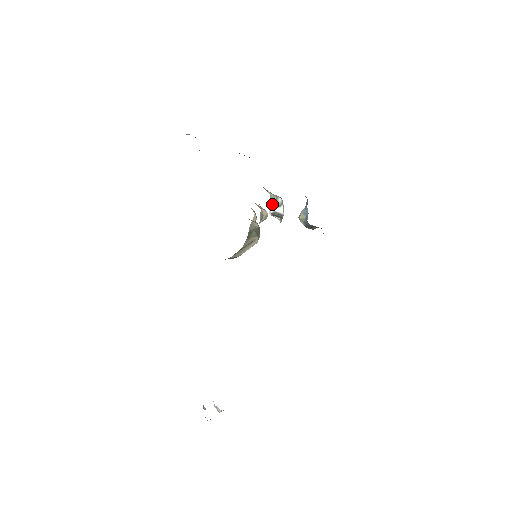
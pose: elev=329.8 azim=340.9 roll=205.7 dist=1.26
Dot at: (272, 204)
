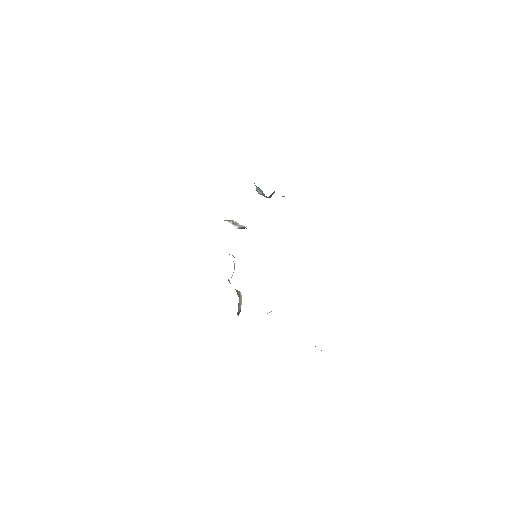
Dot at: occluded
